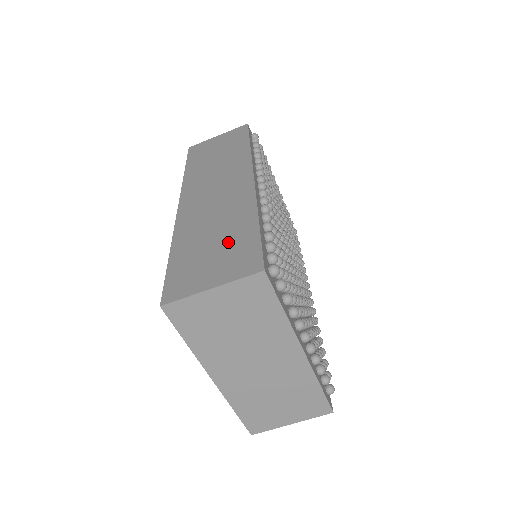
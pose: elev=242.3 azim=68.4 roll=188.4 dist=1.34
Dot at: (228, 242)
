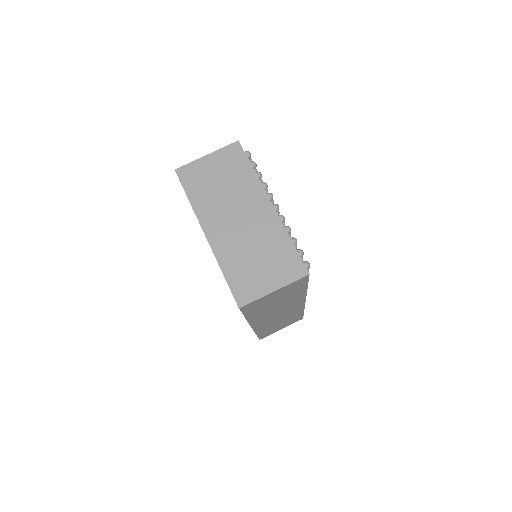
Dot at: occluded
